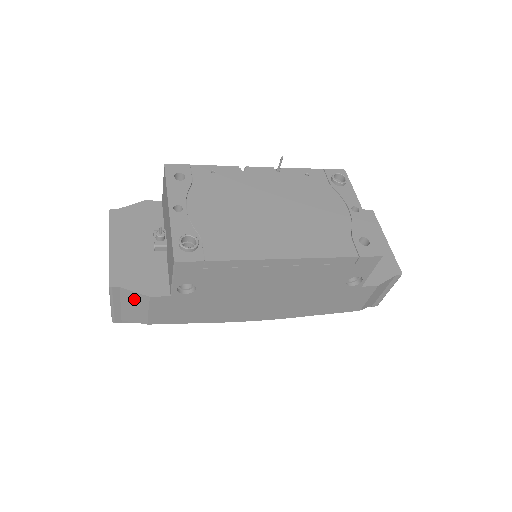
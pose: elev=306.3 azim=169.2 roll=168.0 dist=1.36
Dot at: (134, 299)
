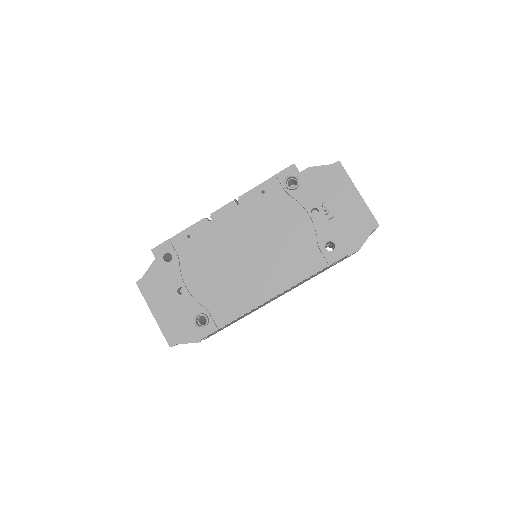
Dot at: occluded
